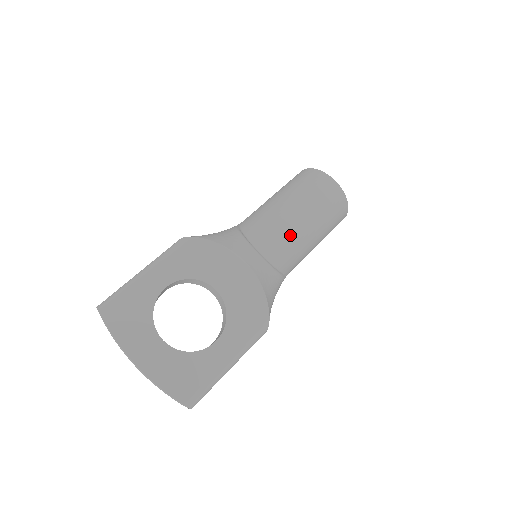
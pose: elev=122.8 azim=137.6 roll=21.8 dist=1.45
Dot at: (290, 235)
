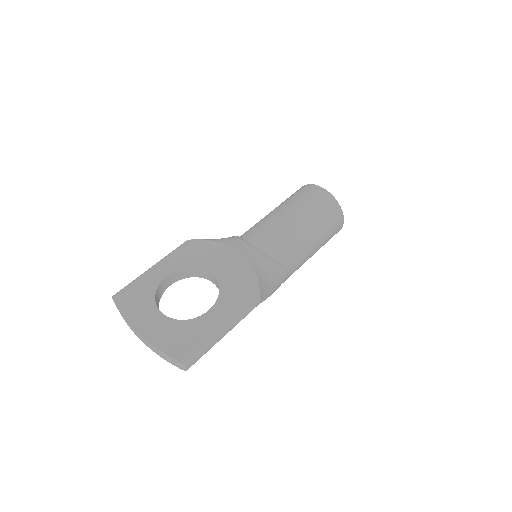
Dot at: (280, 230)
